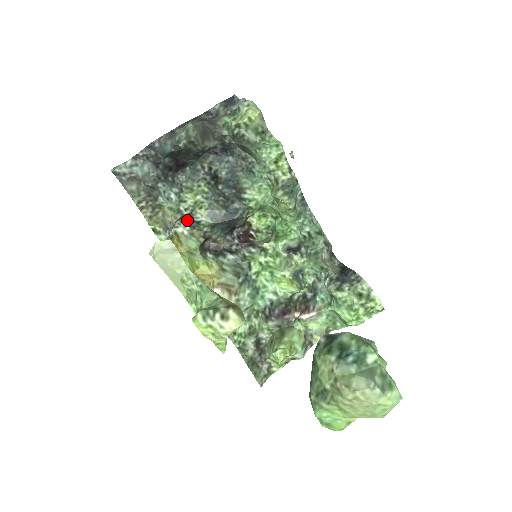
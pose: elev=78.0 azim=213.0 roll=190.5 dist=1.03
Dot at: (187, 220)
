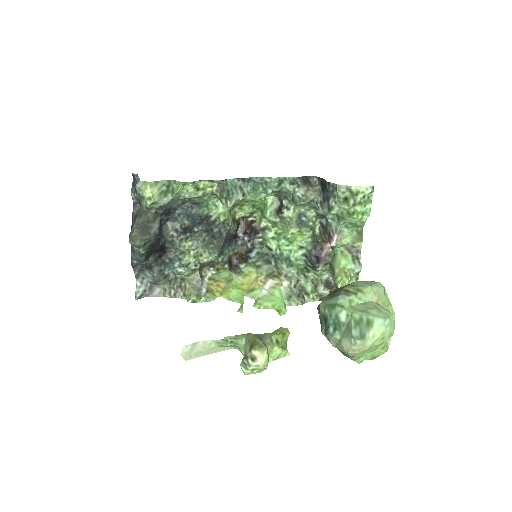
Dot at: (205, 266)
